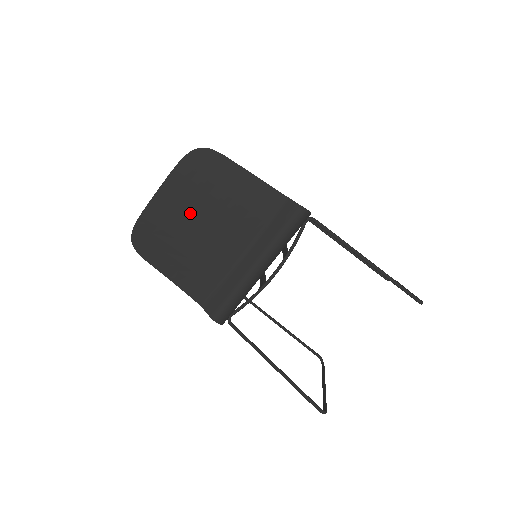
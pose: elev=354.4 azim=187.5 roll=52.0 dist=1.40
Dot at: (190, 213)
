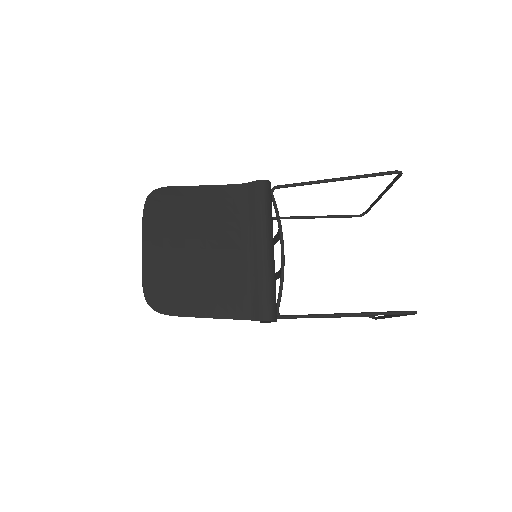
Dot at: (181, 247)
